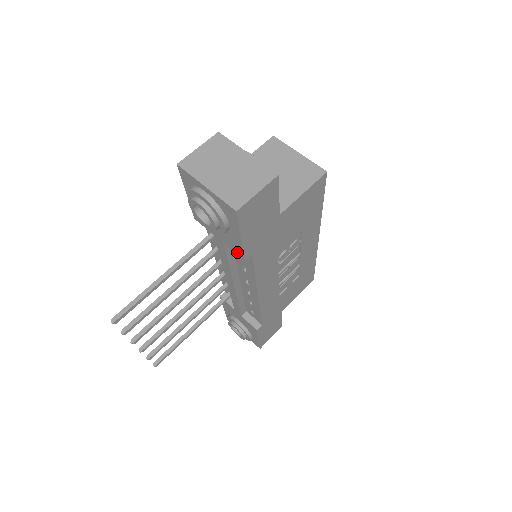
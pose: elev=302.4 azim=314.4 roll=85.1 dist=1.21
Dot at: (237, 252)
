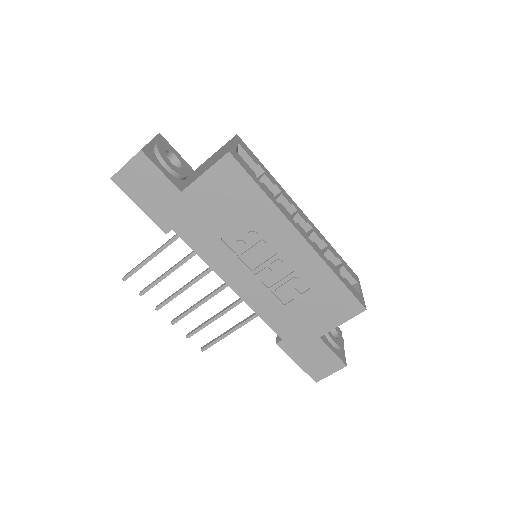
Dot at: occluded
